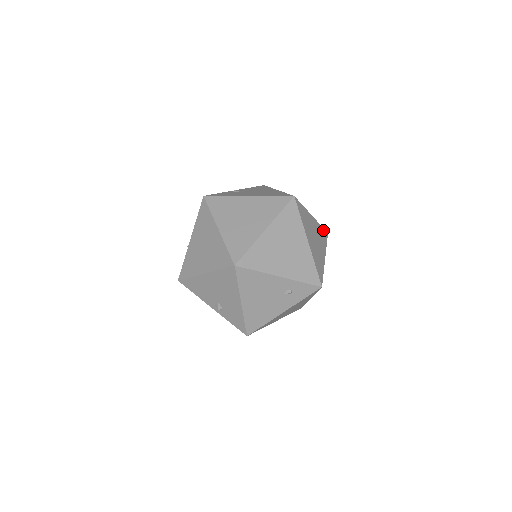
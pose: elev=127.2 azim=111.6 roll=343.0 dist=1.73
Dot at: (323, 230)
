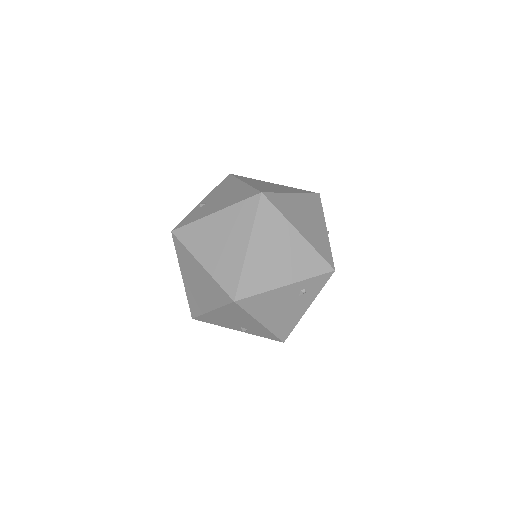
Dot at: (312, 196)
